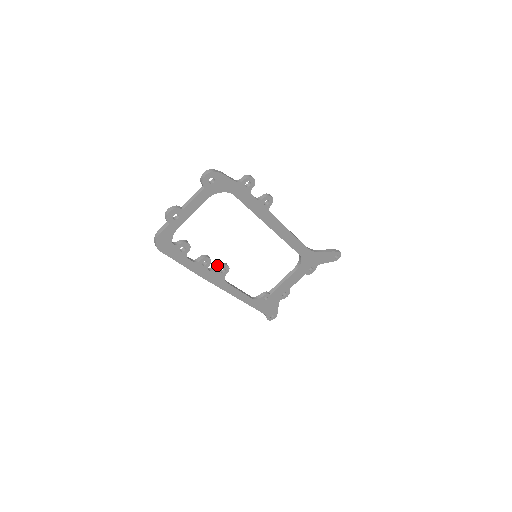
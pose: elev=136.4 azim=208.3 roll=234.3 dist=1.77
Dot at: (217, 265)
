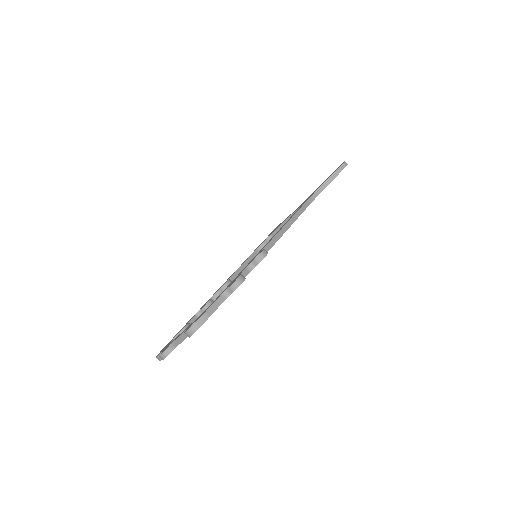
Dot at: (219, 290)
